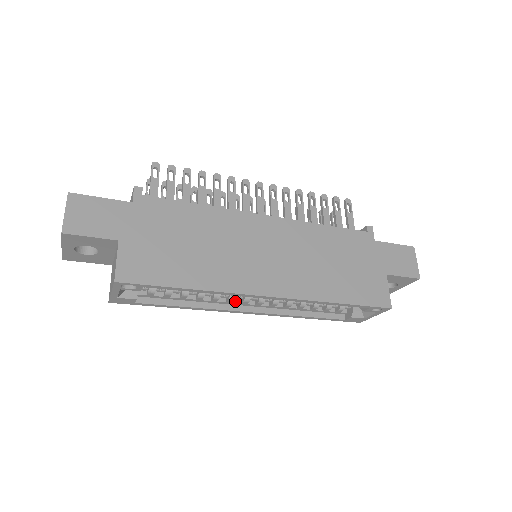
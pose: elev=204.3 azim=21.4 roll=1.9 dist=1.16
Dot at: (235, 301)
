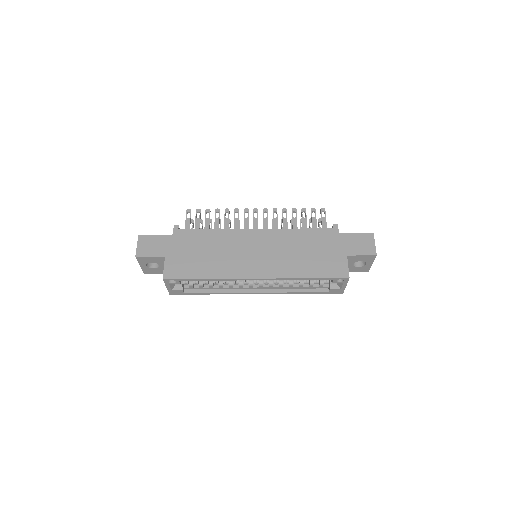
Dot at: (245, 286)
